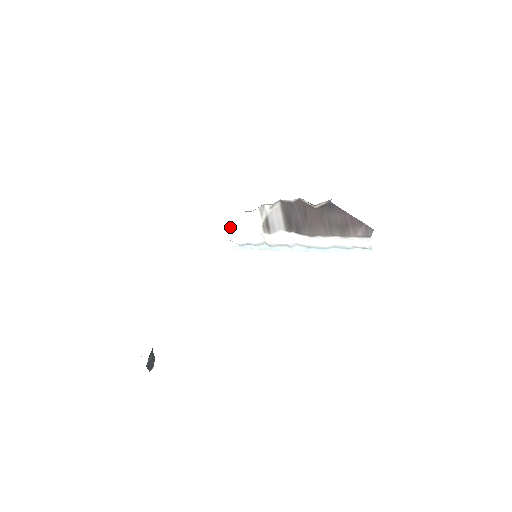
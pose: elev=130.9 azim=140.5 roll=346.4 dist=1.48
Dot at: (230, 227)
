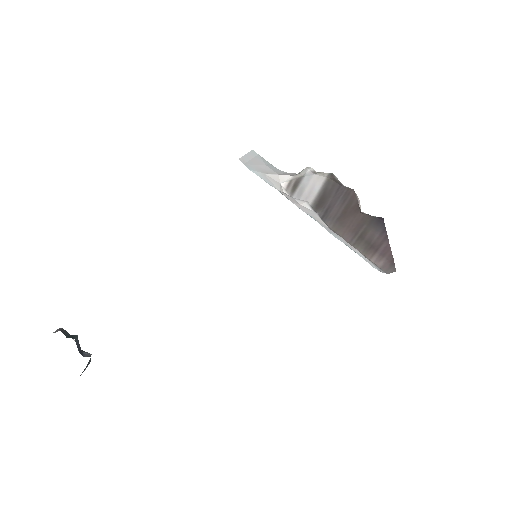
Dot at: (249, 158)
